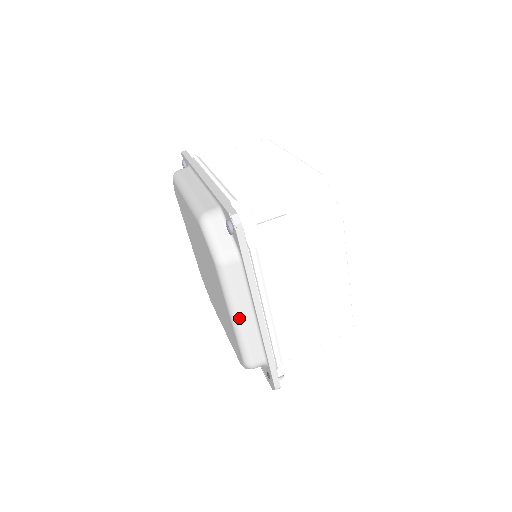
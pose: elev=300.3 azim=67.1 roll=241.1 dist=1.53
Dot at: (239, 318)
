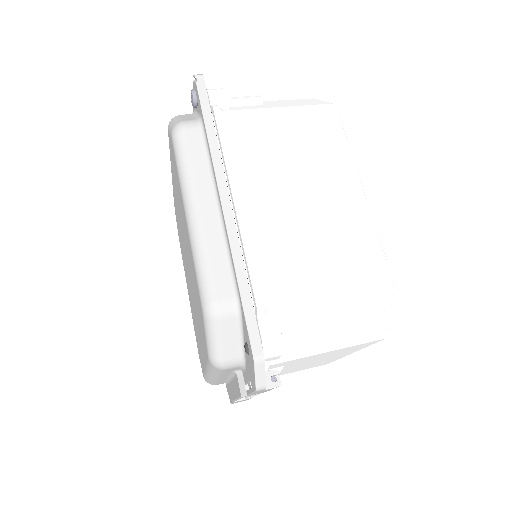
Dot at: (196, 209)
